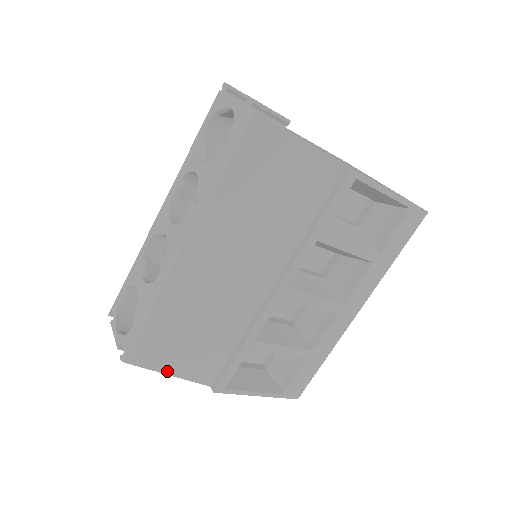
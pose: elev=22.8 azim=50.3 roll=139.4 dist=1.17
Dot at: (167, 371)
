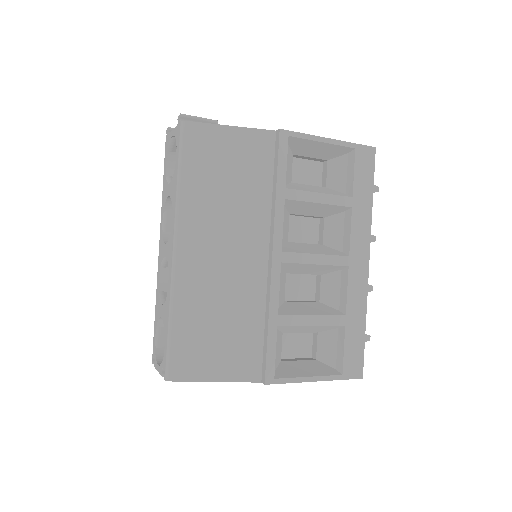
Dot at: (212, 378)
